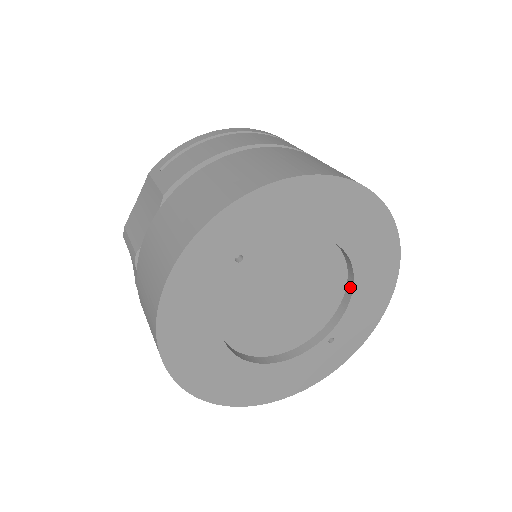
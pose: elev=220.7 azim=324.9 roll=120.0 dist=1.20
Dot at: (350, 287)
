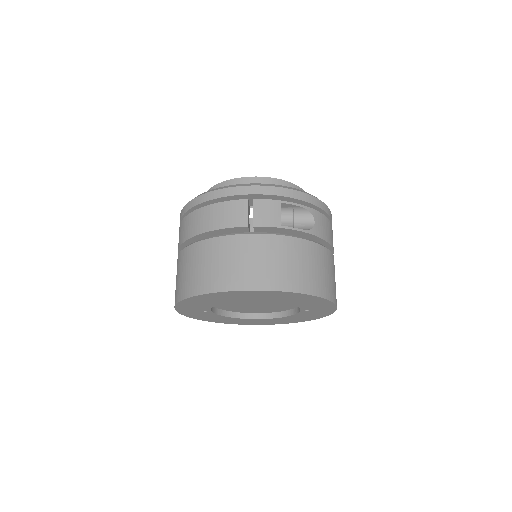
Dot at: occluded
